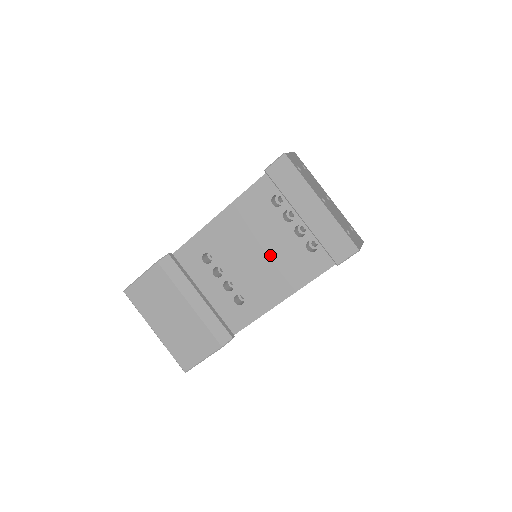
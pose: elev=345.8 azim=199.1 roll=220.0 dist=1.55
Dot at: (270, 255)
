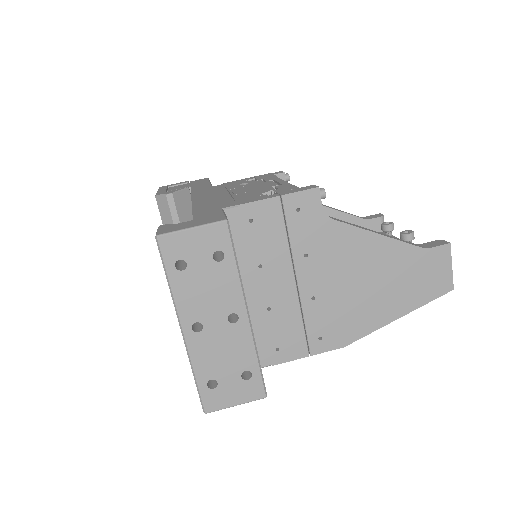
Dot at: occluded
